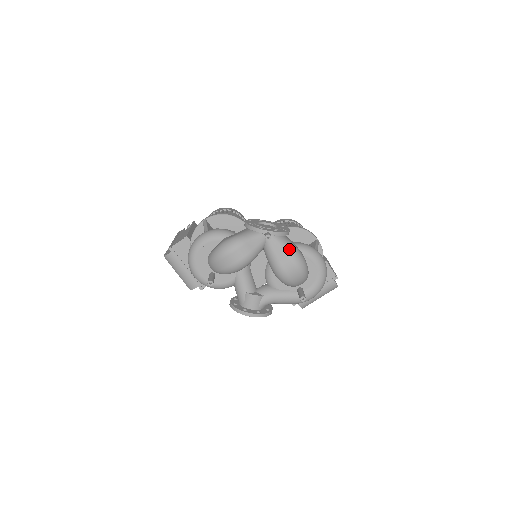
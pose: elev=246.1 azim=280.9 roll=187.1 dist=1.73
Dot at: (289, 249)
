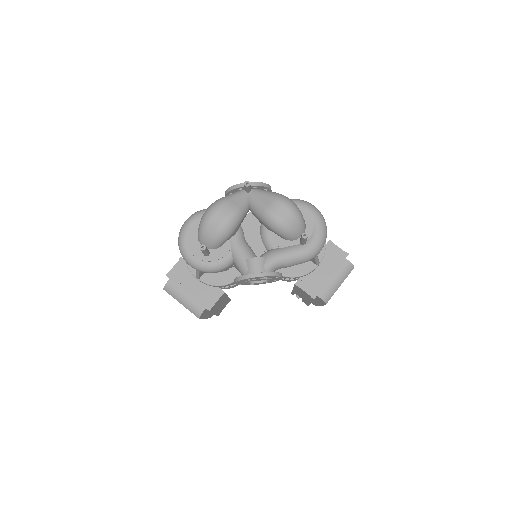
Dot at: (273, 194)
